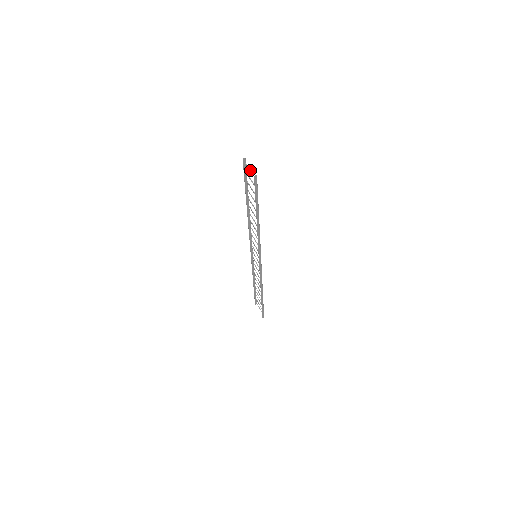
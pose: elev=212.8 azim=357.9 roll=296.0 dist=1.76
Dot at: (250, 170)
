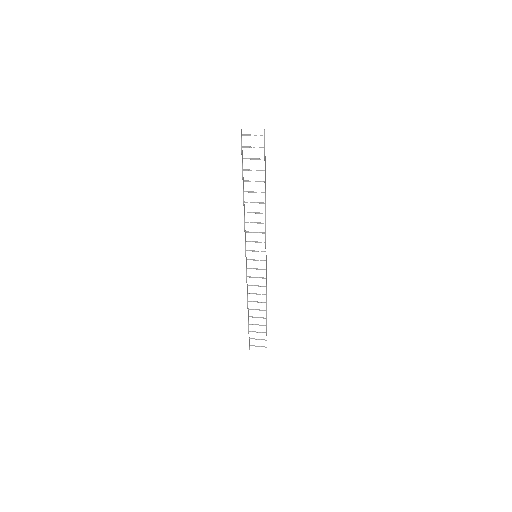
Dot at: occluded
